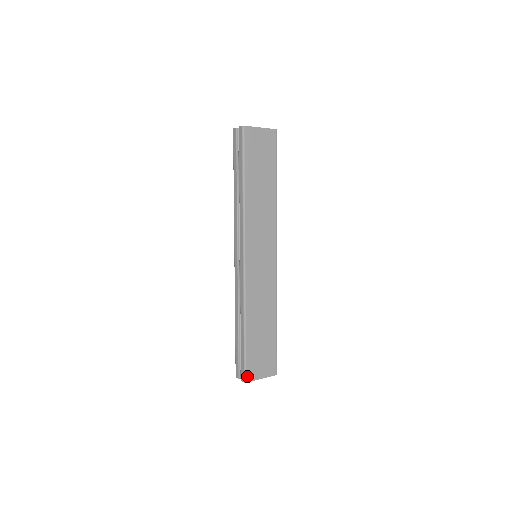
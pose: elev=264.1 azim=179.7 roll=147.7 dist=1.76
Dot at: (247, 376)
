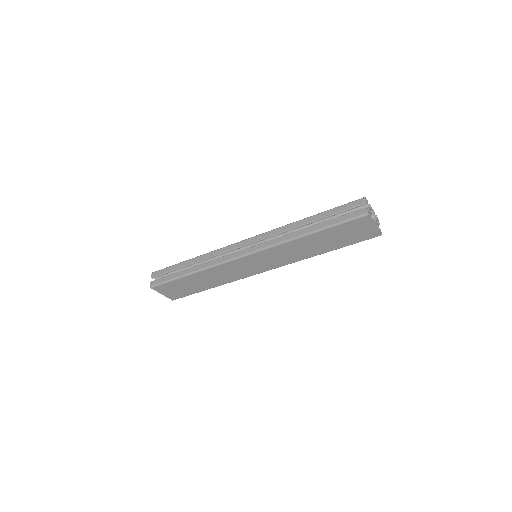
Dot at: (156, 287)
